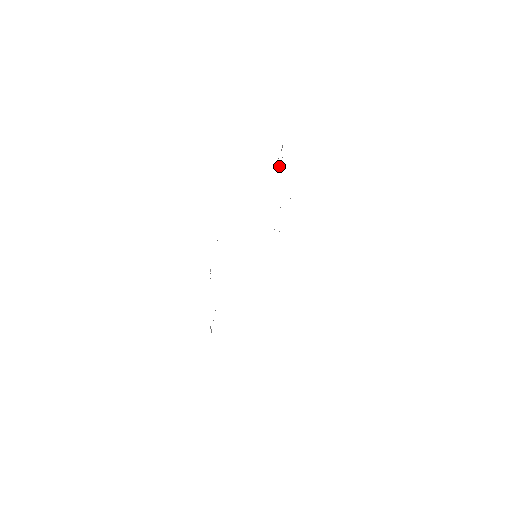
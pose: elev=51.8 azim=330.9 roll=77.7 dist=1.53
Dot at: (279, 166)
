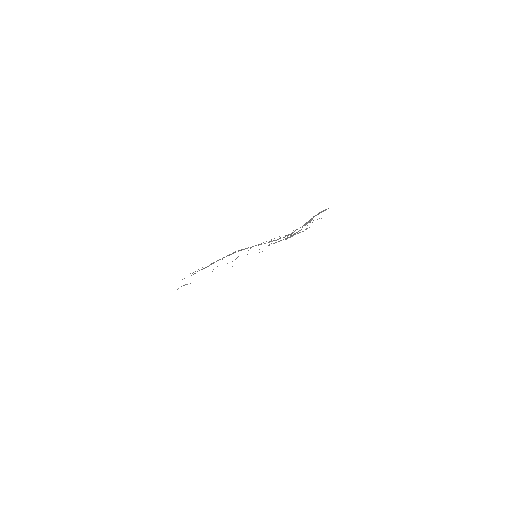
Dot at: occluded
